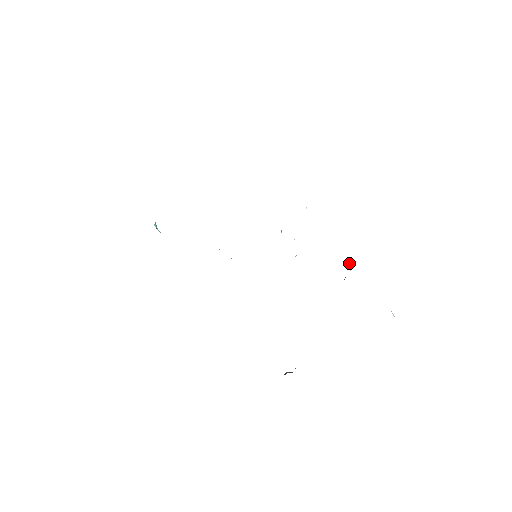
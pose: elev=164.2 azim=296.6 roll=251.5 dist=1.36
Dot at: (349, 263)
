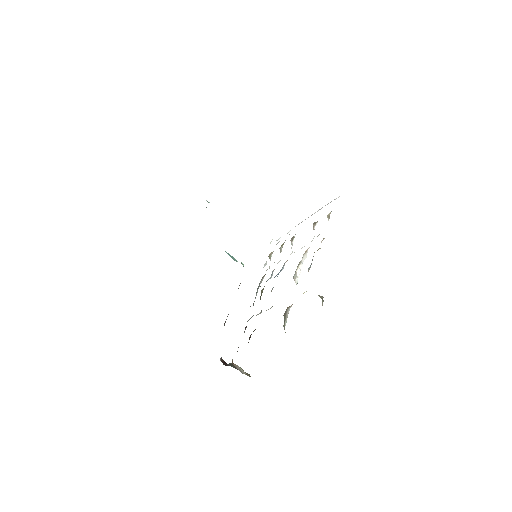
Dot at: (321, 298)
